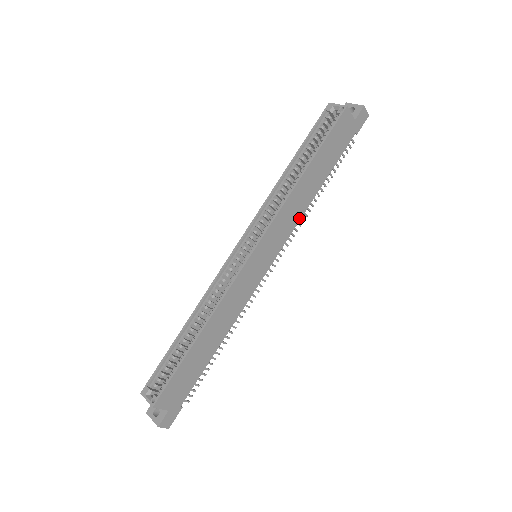
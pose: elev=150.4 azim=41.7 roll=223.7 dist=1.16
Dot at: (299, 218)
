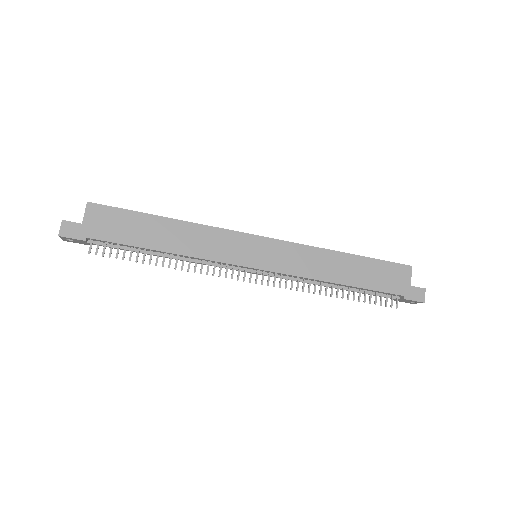
Dot at: (309, 276)
